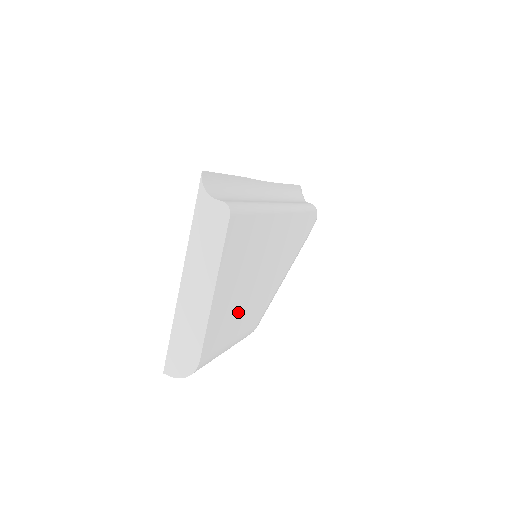
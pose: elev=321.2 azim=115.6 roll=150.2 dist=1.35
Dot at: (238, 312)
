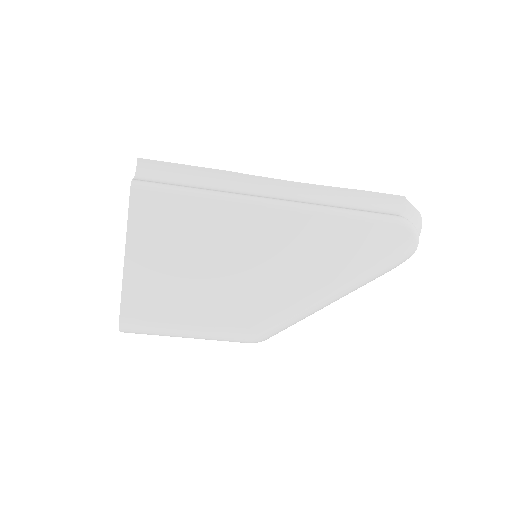
Dot at: (189, 296)
